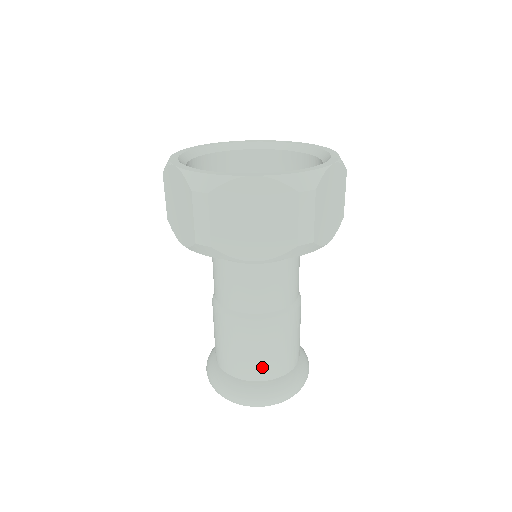
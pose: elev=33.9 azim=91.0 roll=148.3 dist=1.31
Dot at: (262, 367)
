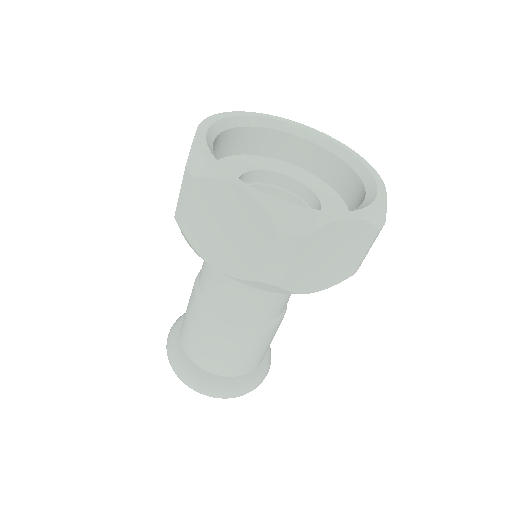
Dot at: (251, 363)
